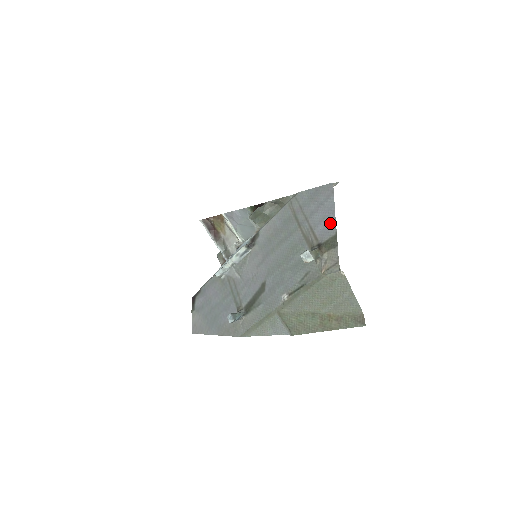
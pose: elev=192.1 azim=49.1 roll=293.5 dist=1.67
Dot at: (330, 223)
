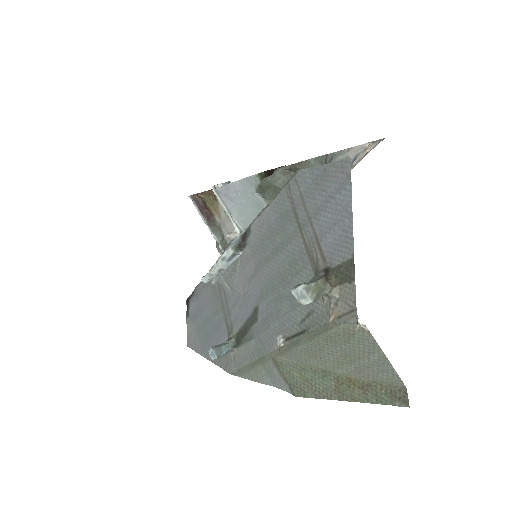
Dot at: (344, 235)
